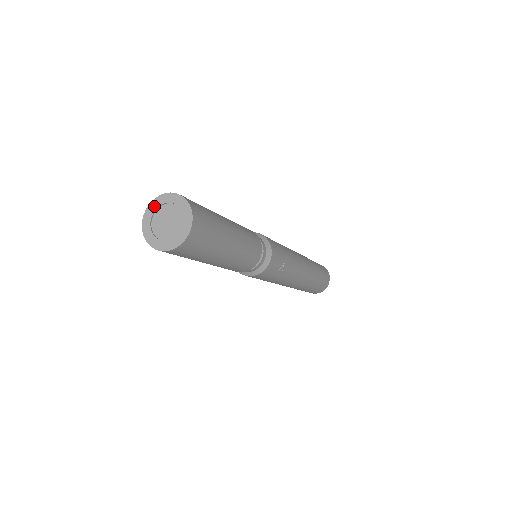
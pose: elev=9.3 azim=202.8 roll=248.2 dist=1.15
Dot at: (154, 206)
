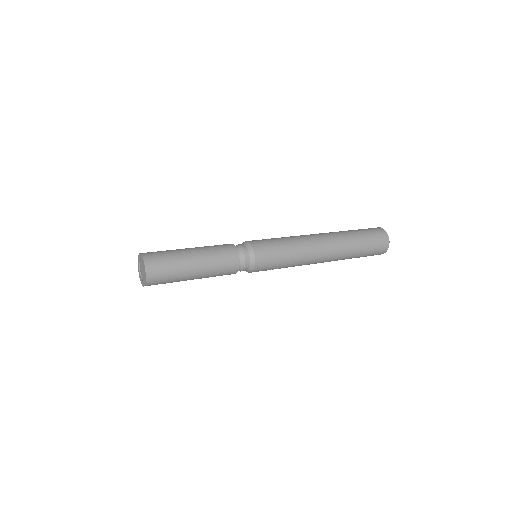
Dot at: (141, 258)
